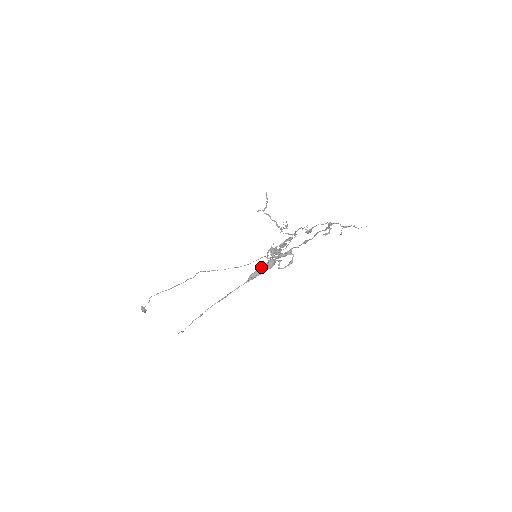
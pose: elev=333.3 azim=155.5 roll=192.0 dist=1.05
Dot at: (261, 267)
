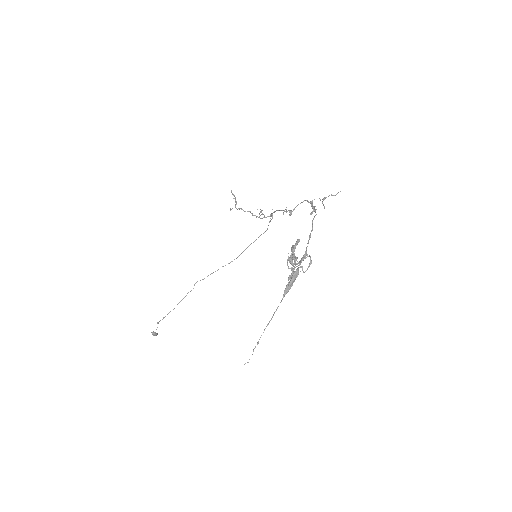
Dot at: (290, 280)
